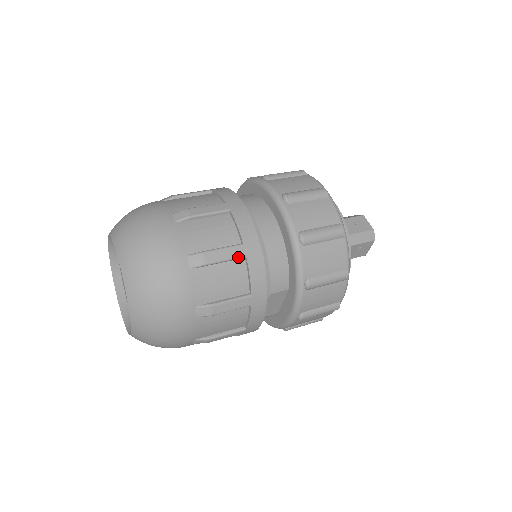
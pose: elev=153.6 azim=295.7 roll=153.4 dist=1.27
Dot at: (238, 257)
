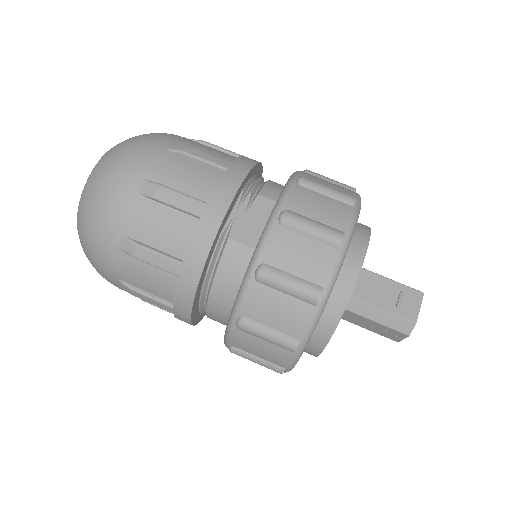
Dot at: occluded
